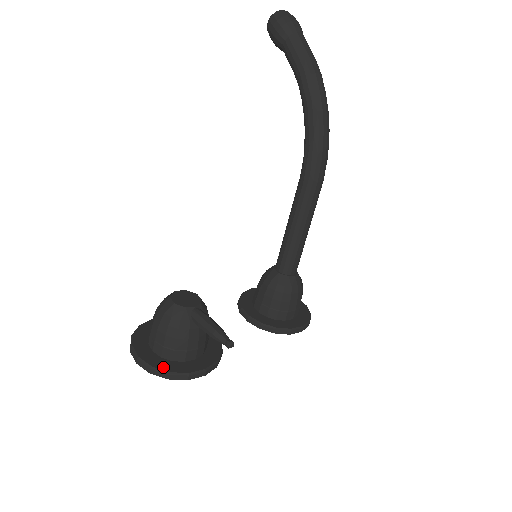
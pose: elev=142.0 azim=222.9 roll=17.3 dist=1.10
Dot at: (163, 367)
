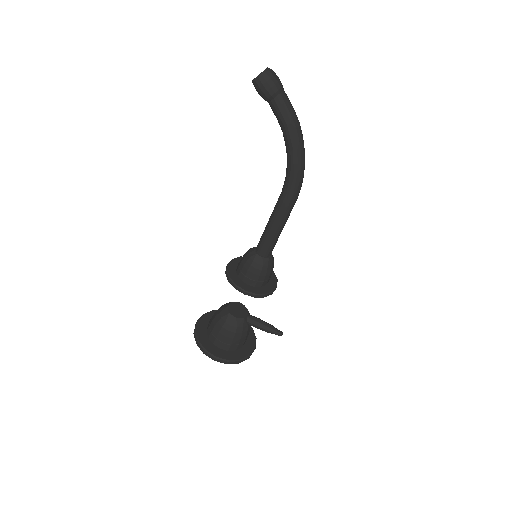
Dot at: (235, 358)
